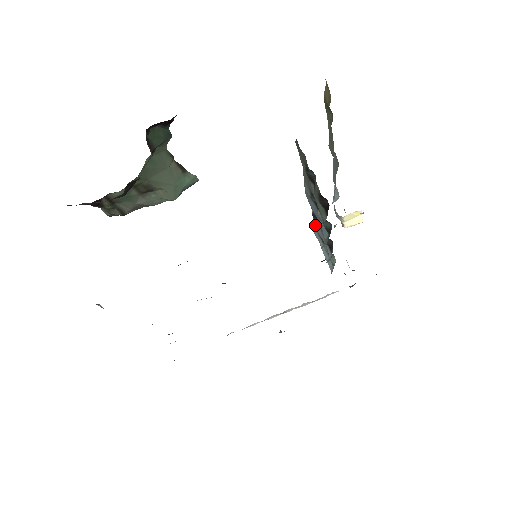
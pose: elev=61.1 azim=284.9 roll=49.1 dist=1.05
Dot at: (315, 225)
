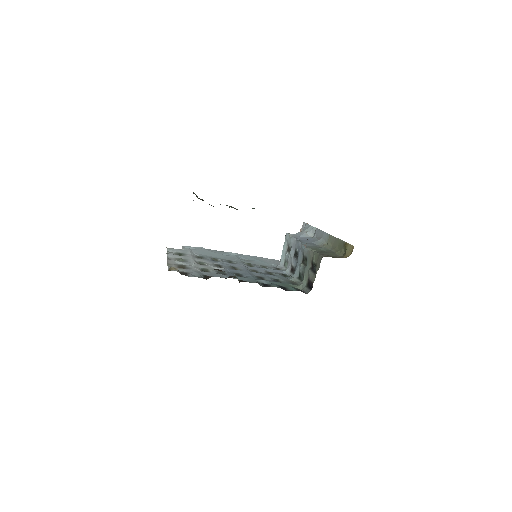
Dot at: (291, 244)
